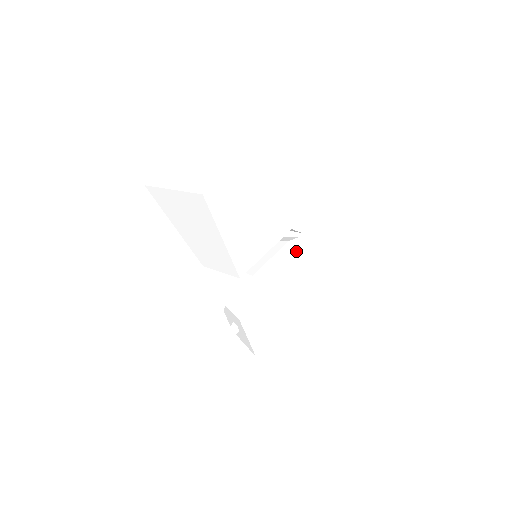
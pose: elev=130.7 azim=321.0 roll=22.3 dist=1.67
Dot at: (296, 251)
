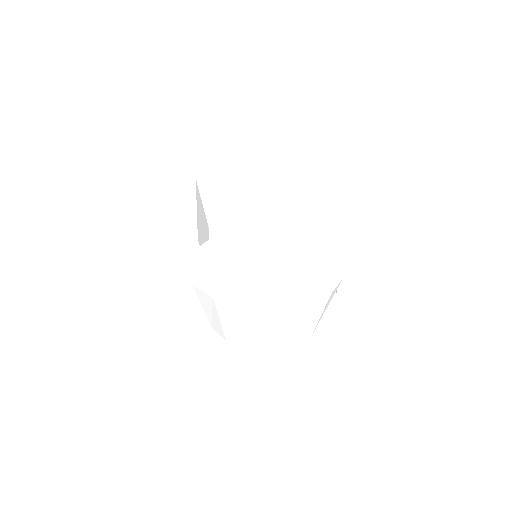
Dot at: (296, 243)
